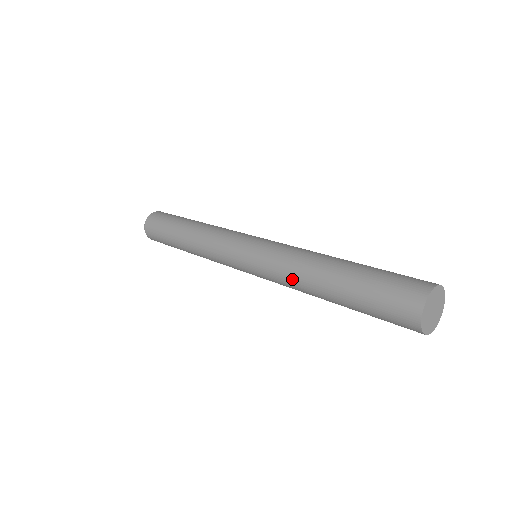
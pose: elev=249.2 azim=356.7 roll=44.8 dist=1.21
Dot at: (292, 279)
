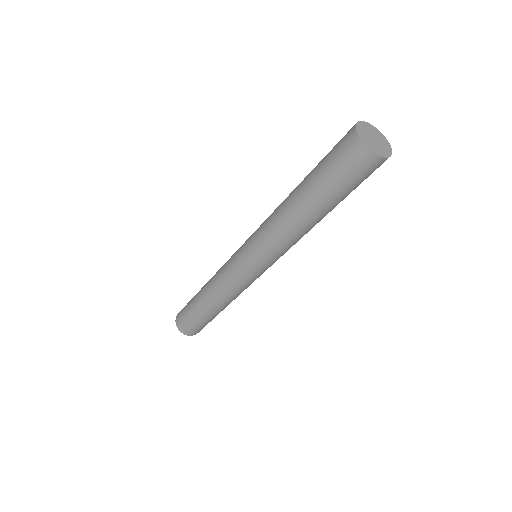
Dot at: (292, 239)
